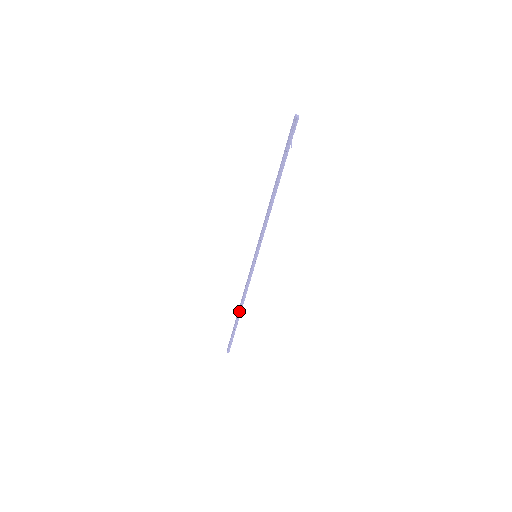
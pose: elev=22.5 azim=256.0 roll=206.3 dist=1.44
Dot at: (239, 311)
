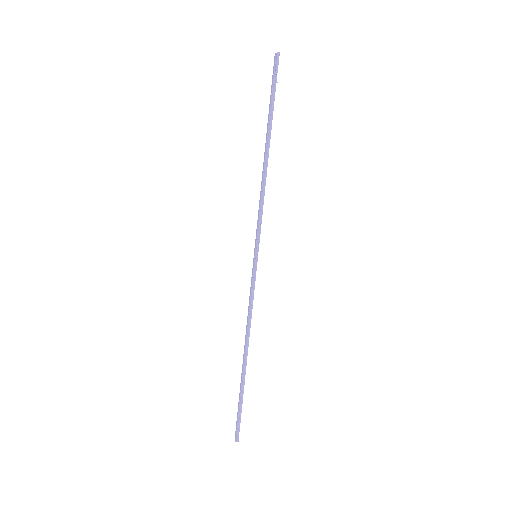
Dot at: (244, 356)
